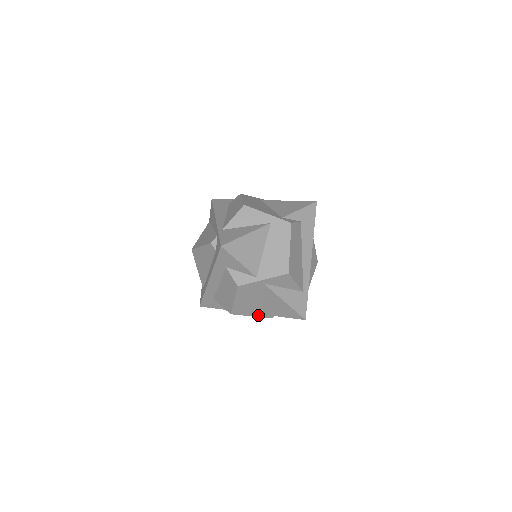
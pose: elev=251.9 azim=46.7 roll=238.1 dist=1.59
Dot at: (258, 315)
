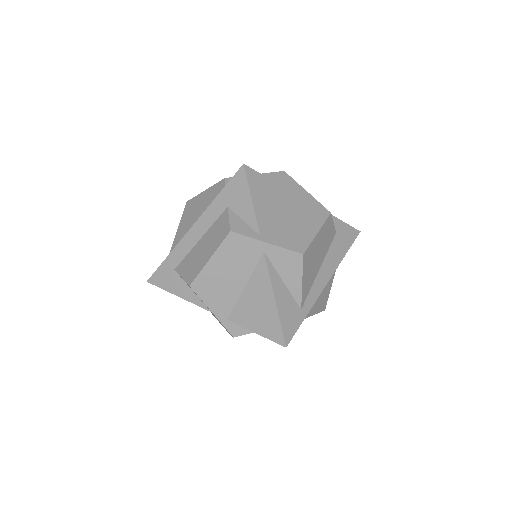
Dot at: (221, 317)
